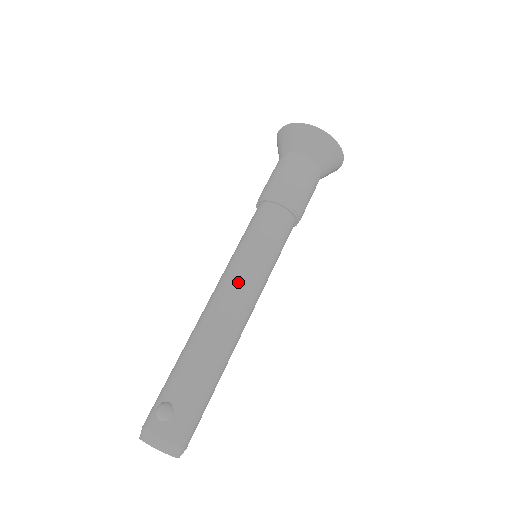
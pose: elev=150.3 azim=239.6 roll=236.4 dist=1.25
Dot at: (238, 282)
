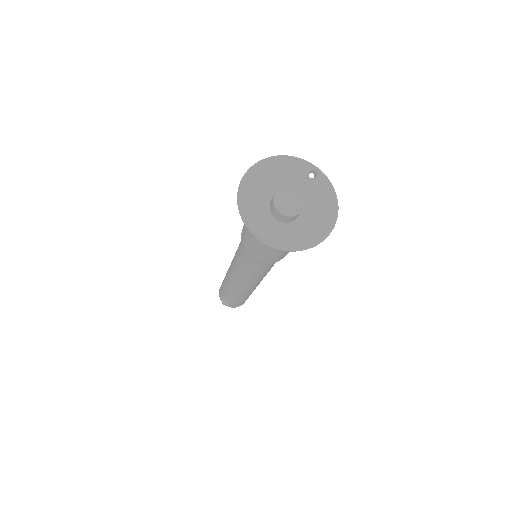
Dot at: (243, 282)
